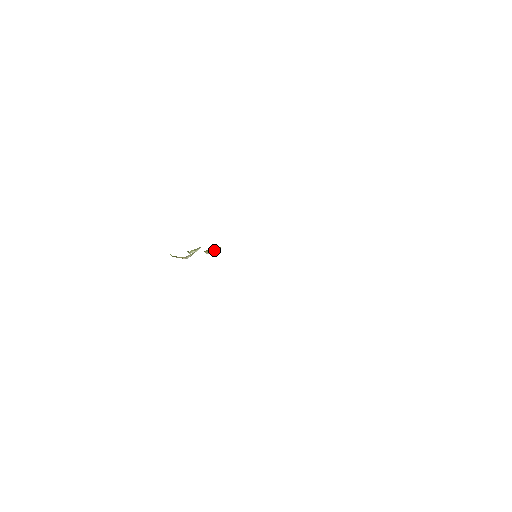
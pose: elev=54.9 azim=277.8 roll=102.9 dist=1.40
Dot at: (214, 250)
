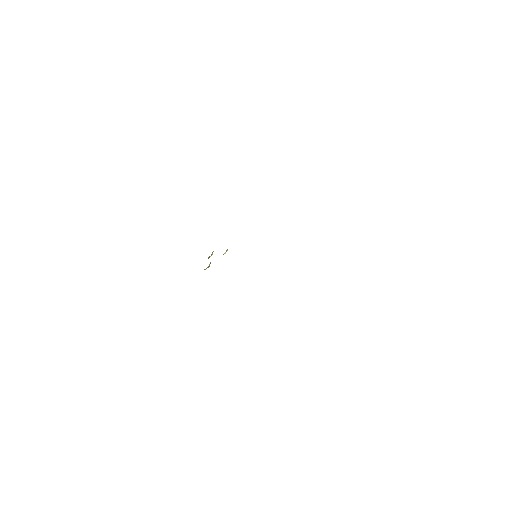
Dot at: (224, 253)
